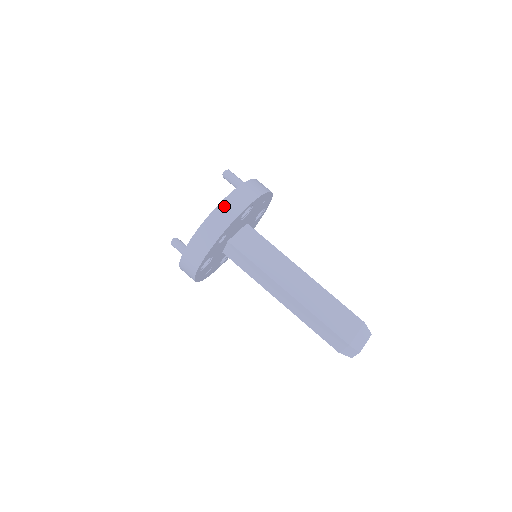
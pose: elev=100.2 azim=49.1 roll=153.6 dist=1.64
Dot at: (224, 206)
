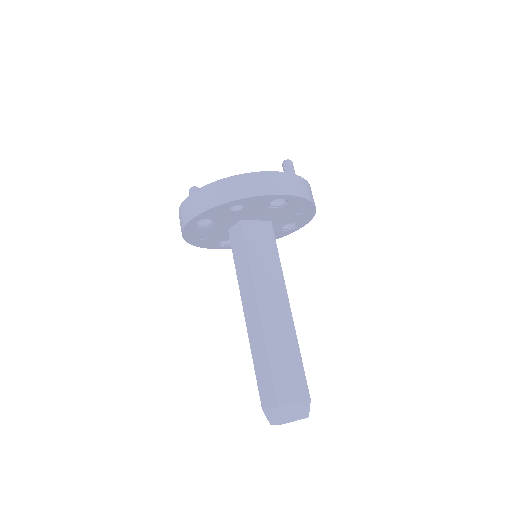
Dot at: (262, 177)
